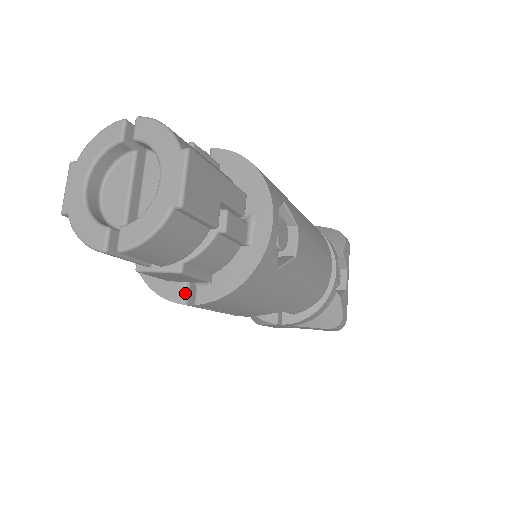
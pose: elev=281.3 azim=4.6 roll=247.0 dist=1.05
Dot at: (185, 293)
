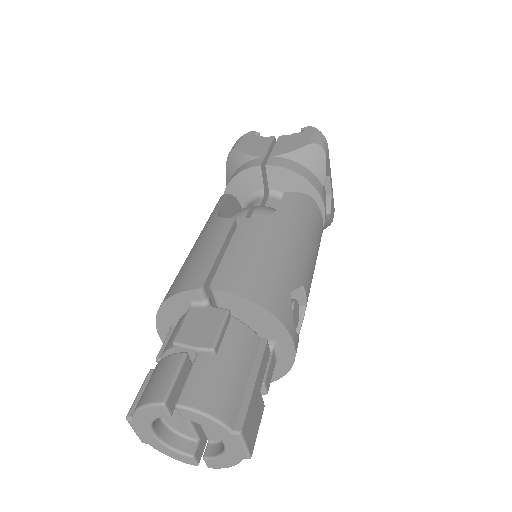
Dot at: occluded
